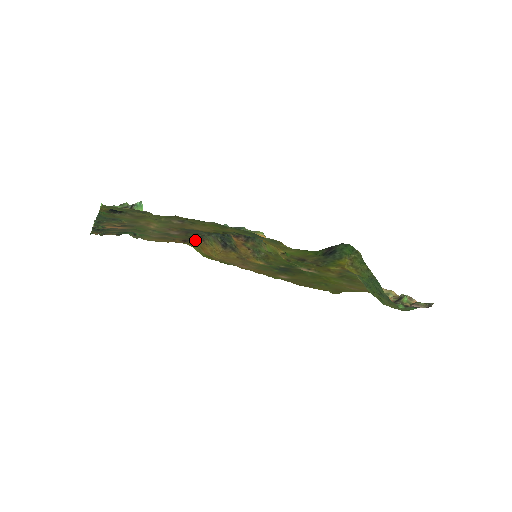
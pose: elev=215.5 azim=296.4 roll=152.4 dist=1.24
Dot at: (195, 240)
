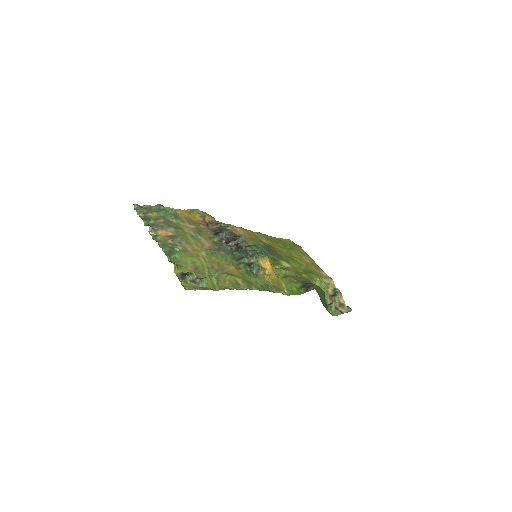
Dot at: (212, 218)
